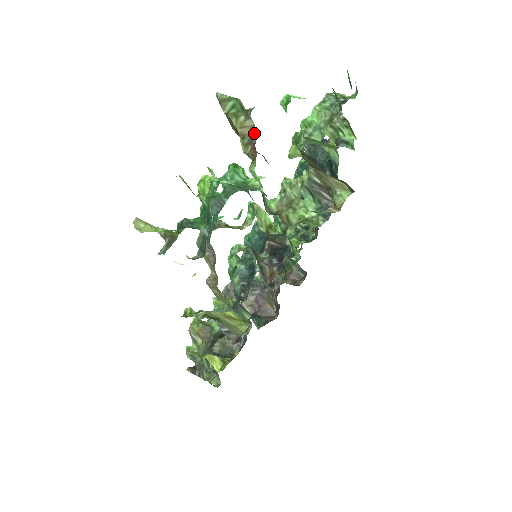
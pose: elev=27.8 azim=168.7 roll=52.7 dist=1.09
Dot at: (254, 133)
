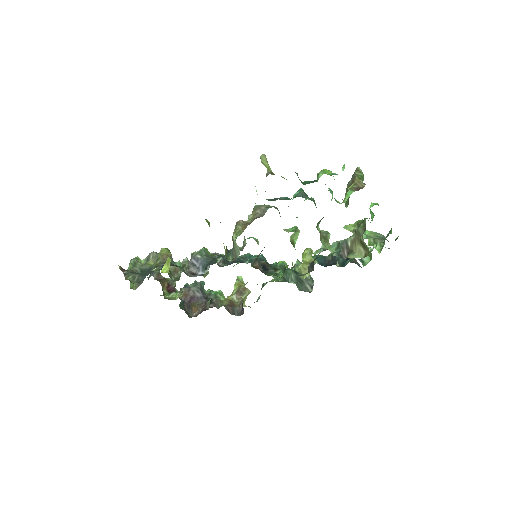
Dot at: (362, 188)
